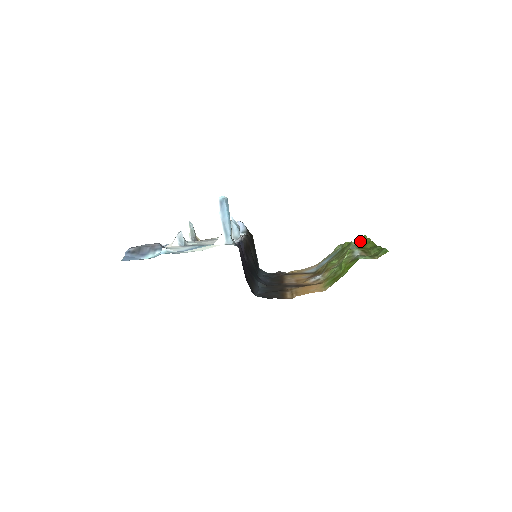
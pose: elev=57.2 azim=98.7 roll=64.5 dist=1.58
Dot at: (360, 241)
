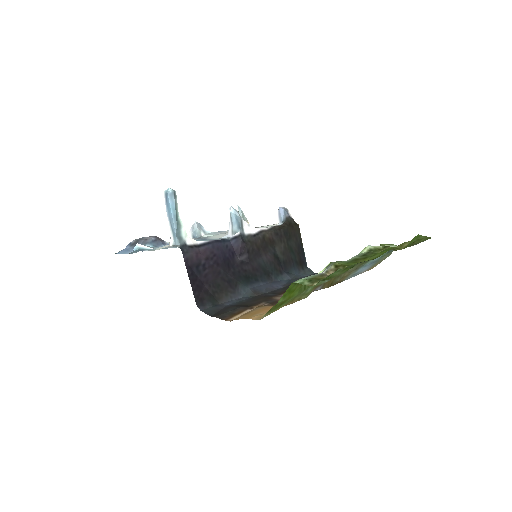
Dot at: (408, 244)
